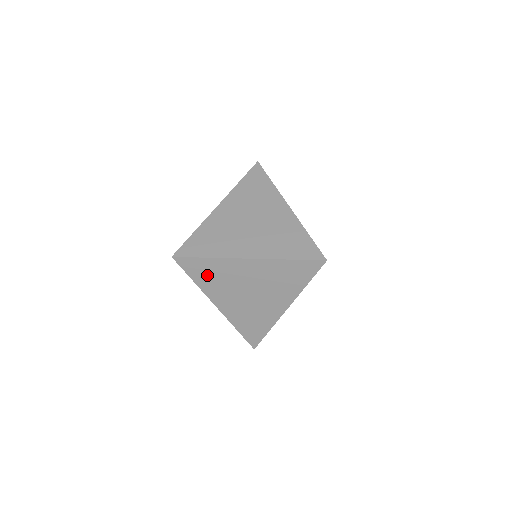
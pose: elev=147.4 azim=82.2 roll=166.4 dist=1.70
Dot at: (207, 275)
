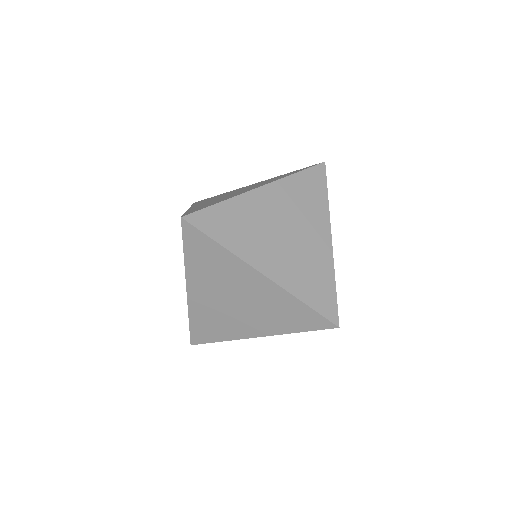
Dot at: (231, 228)
